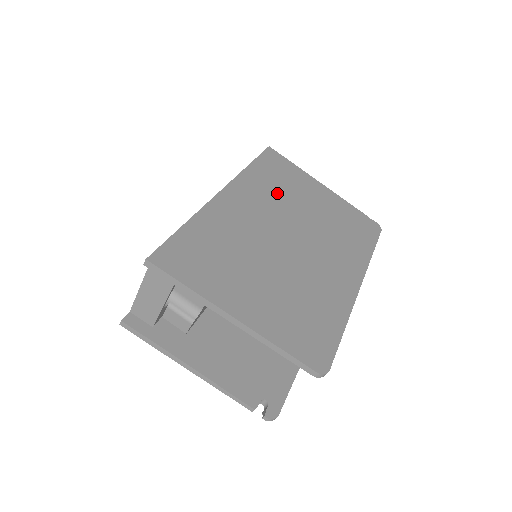
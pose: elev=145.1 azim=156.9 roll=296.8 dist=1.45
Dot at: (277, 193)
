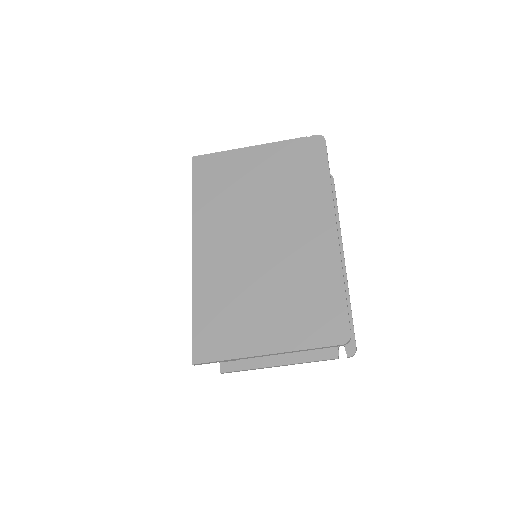
Dot at: (227, 204)
